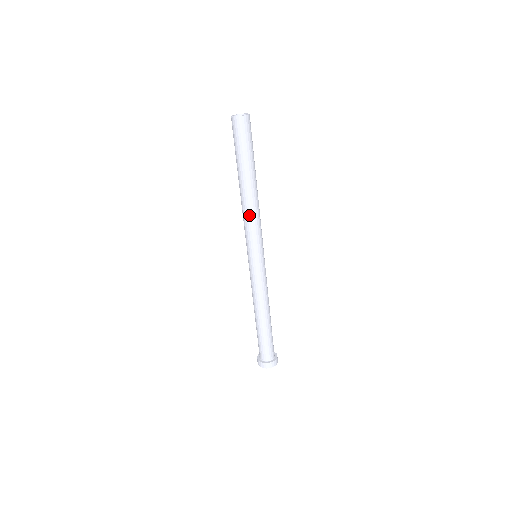
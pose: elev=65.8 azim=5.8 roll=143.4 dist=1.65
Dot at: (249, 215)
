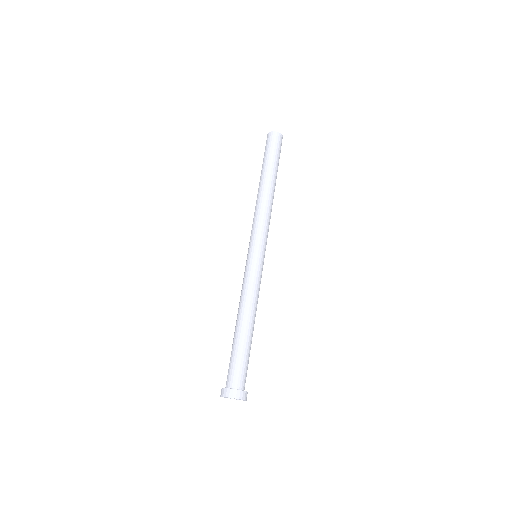
Dot at: (258, 209)
